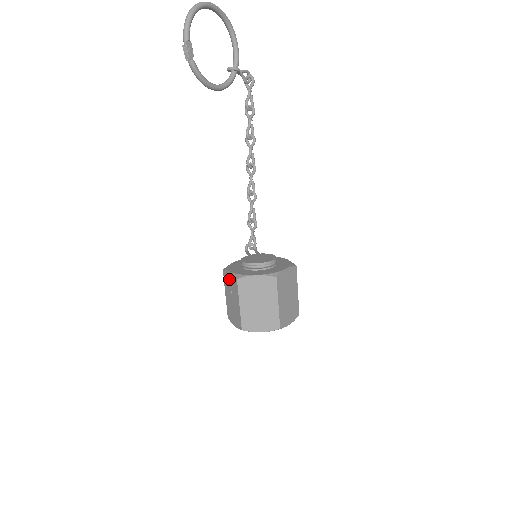
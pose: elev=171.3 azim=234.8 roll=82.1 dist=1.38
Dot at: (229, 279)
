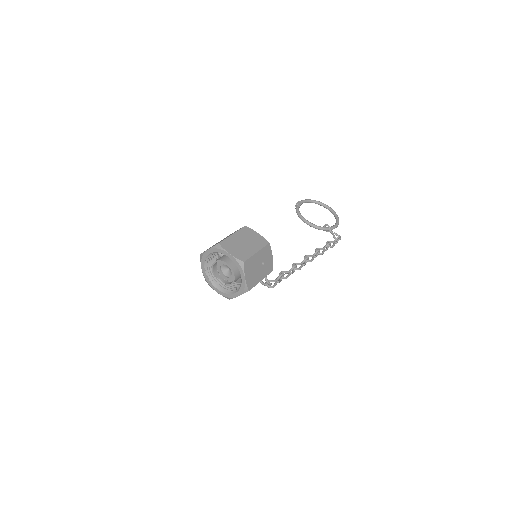
Dot at: occluded
